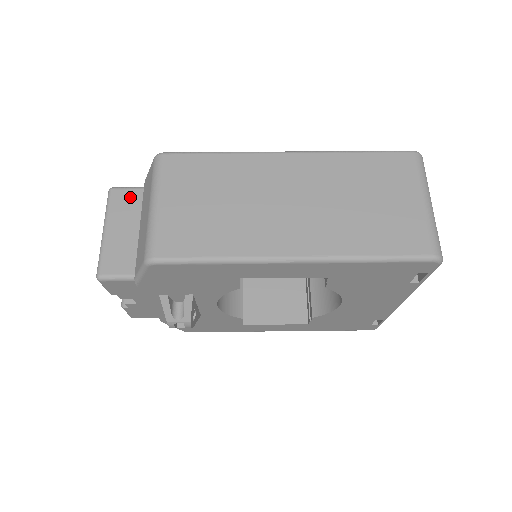
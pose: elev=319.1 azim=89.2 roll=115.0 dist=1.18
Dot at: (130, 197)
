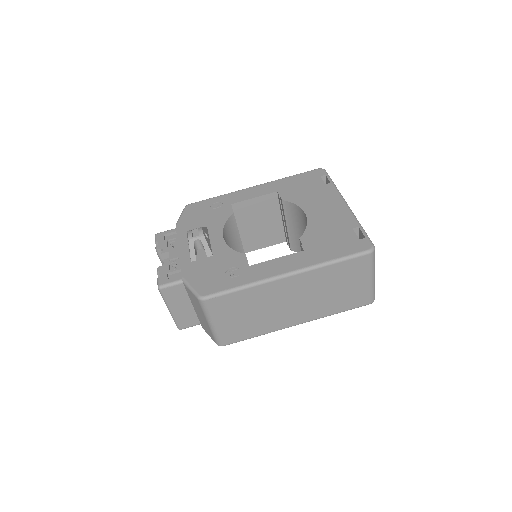
Dot at: (176, 290)
